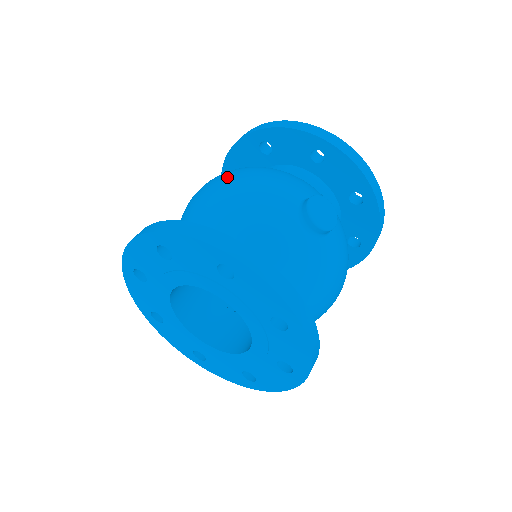
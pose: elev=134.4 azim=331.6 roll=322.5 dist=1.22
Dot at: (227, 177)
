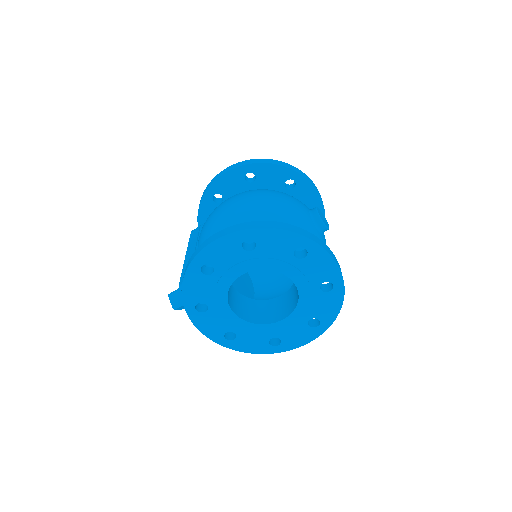
Dot at: (255, 195)
